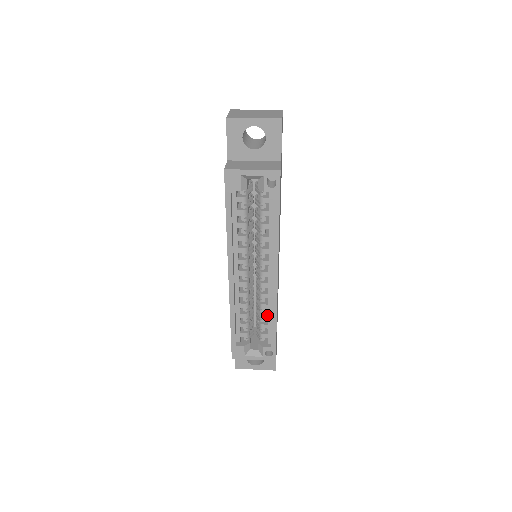
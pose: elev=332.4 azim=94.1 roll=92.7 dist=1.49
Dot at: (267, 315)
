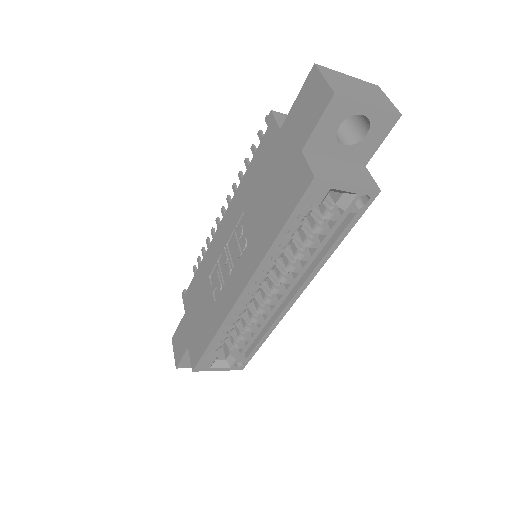
Dot at: (257, 329)
